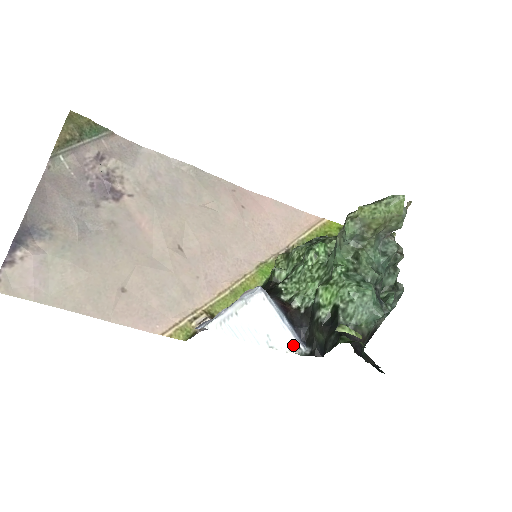
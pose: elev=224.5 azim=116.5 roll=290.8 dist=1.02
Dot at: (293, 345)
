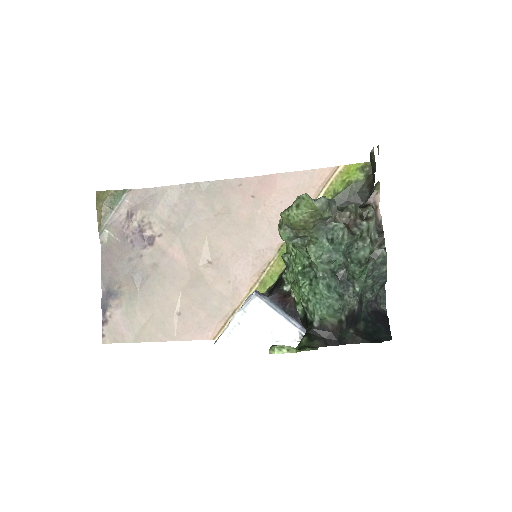
Dot at: (297, 334)
